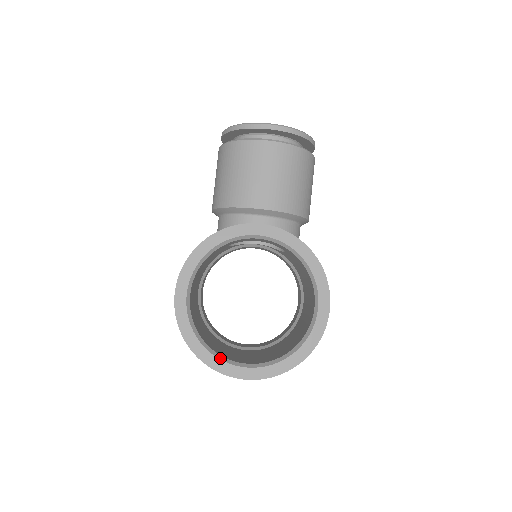
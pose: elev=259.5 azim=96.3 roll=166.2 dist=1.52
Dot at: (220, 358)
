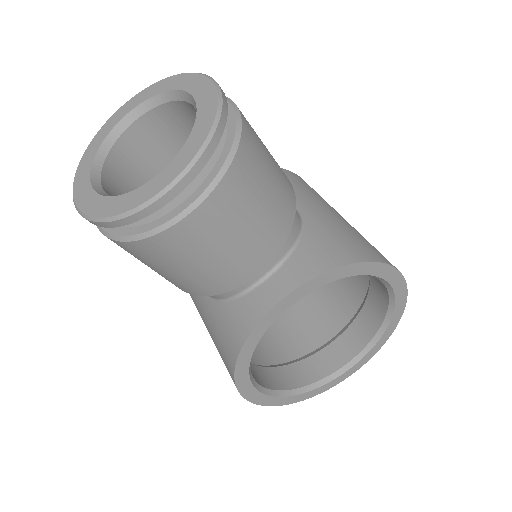
Dot at: (327, 382)
